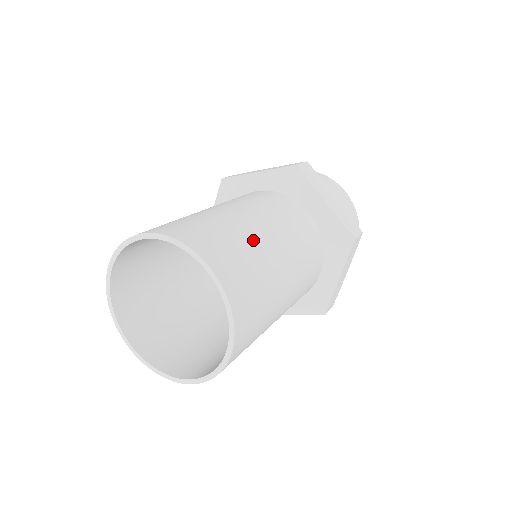
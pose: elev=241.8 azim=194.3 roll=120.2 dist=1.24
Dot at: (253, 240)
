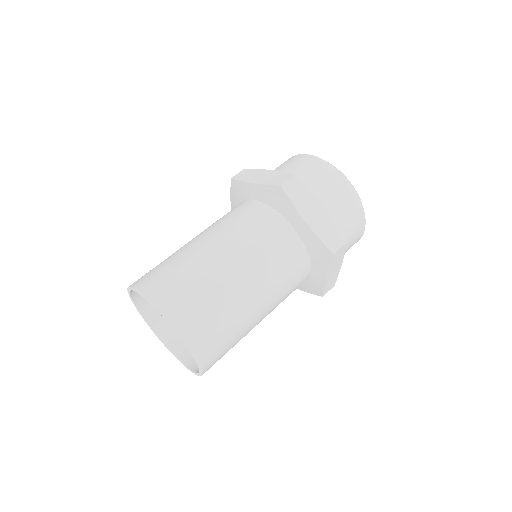
Dot at: (181, 253)
